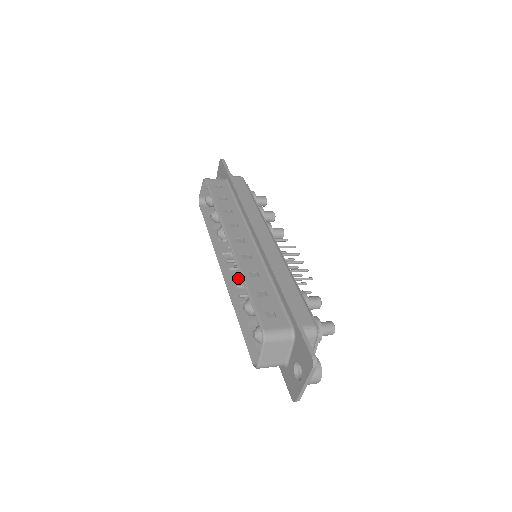
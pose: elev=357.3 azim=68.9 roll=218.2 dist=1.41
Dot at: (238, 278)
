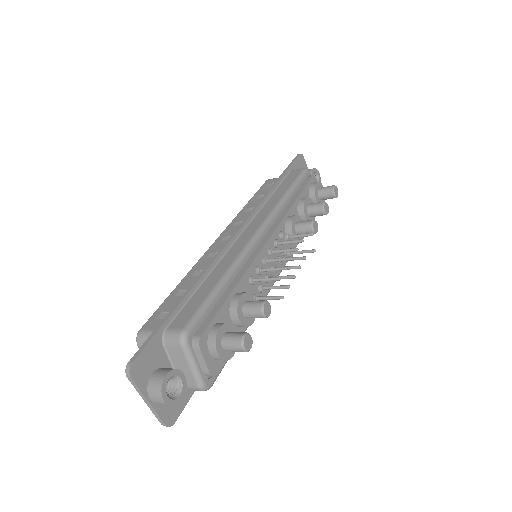
Dot at: occluded
